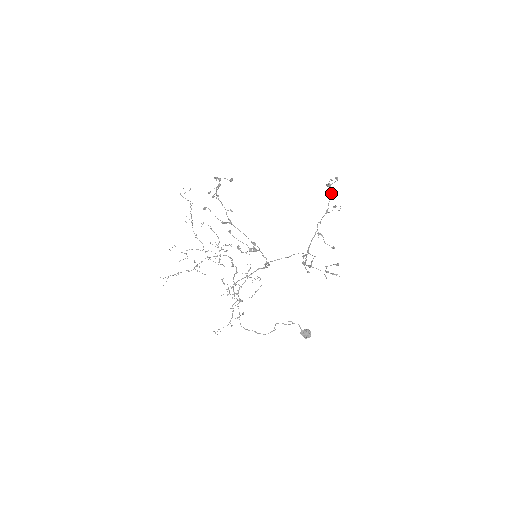
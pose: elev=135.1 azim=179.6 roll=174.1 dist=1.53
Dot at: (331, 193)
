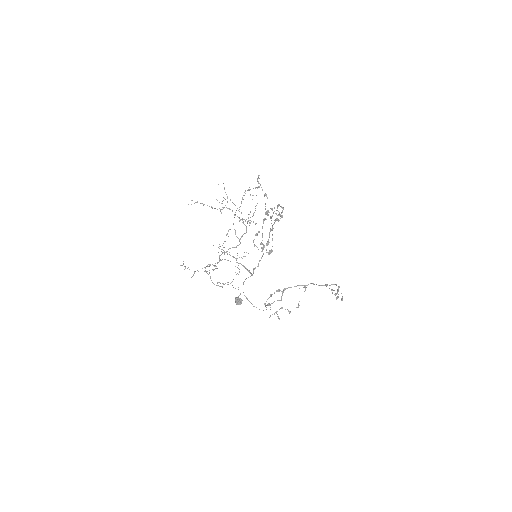
Dot at: occluded
